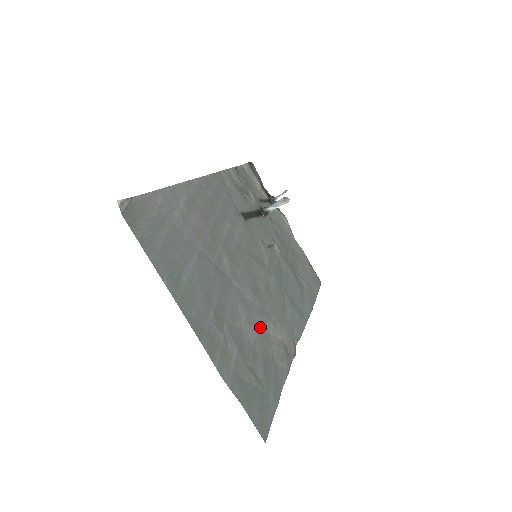
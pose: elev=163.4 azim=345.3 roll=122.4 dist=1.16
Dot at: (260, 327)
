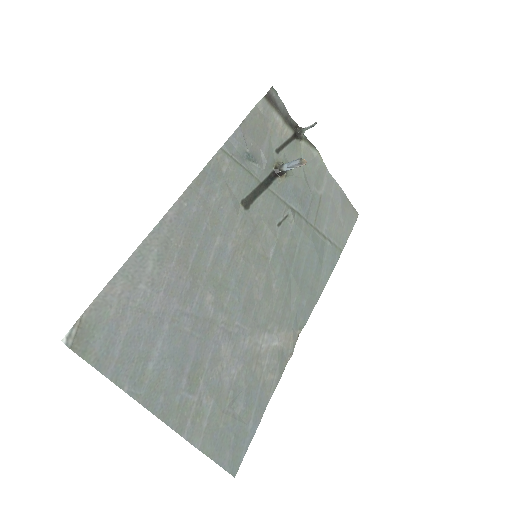
Dot at: (248, 351)
